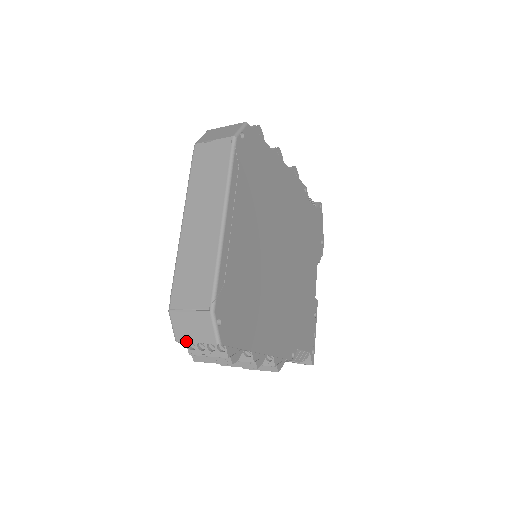
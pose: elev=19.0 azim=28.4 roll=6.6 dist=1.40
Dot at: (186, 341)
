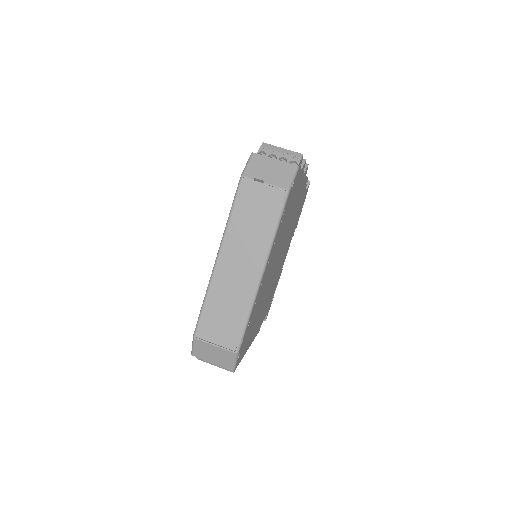
Dot at: (203, 359)
